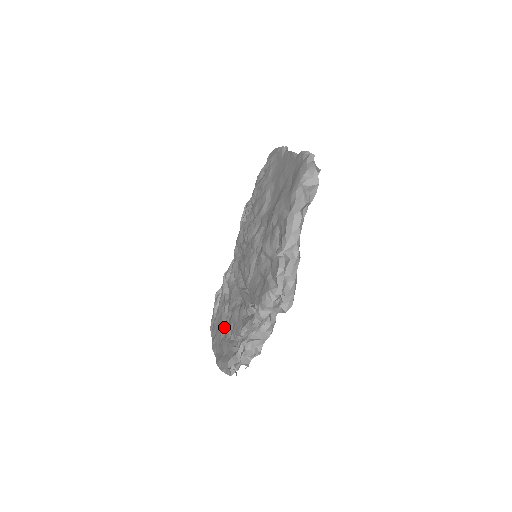
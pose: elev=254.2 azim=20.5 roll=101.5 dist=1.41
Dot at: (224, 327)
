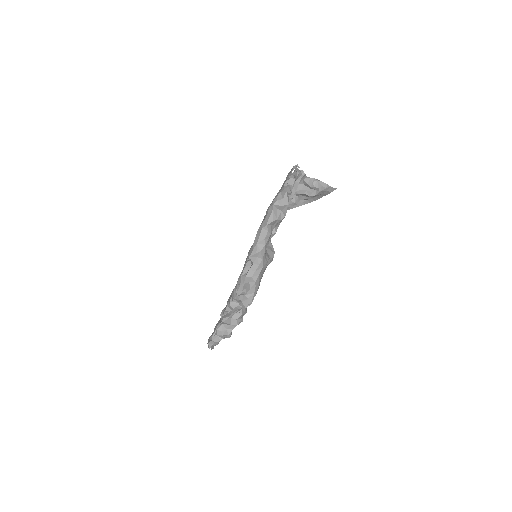
Dot at: occluded
